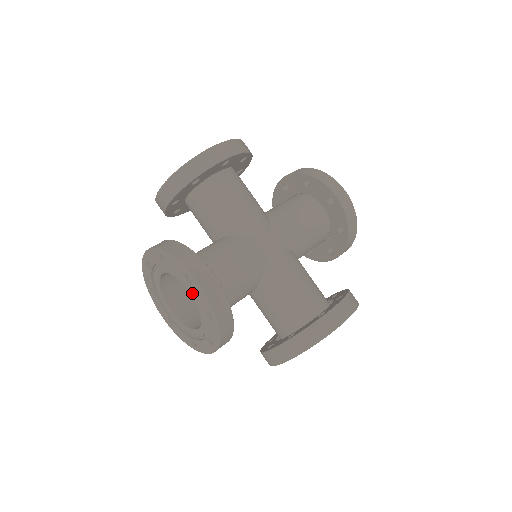
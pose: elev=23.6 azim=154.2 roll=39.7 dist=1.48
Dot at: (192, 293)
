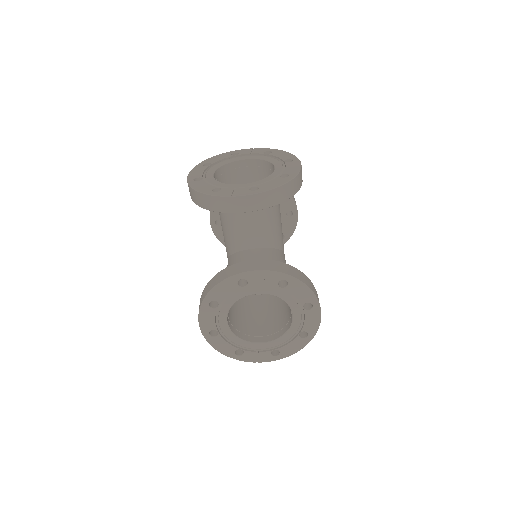
Dot at: (278, 167)
